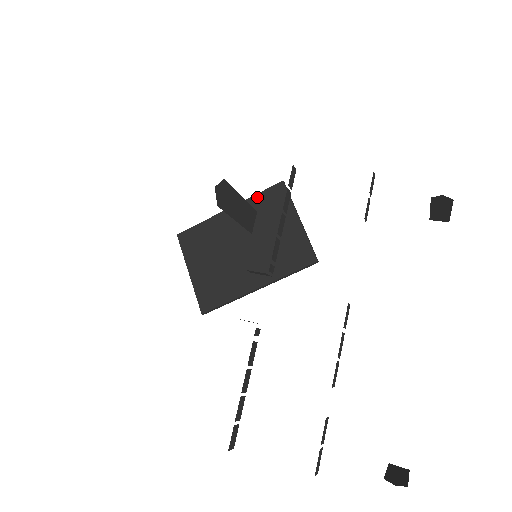
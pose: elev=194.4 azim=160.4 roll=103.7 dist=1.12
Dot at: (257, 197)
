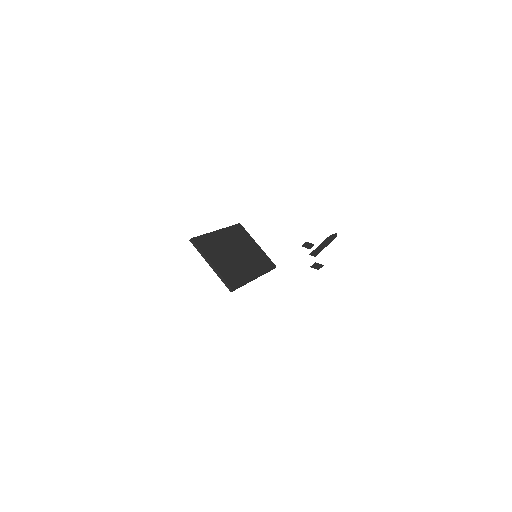
Dot at: (231, 228)
